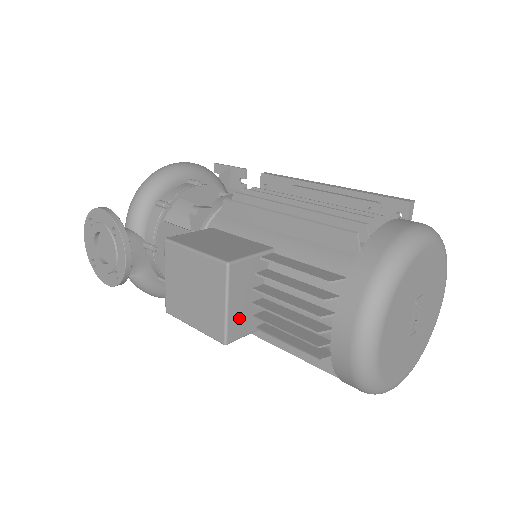
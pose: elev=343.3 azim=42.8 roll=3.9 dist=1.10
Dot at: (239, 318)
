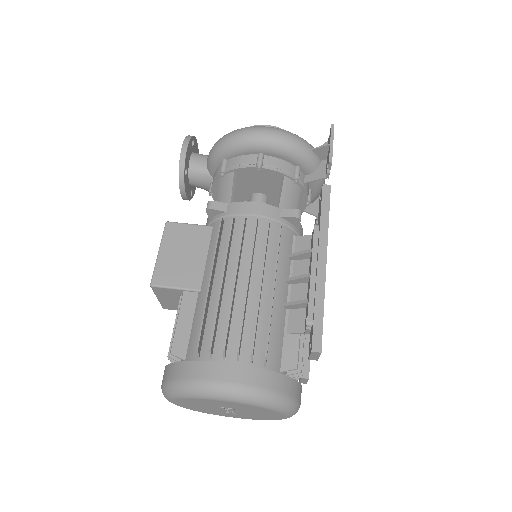
Dot at: (172, 304)
